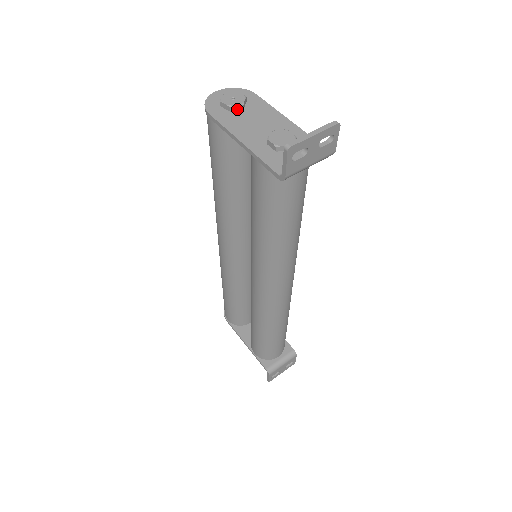
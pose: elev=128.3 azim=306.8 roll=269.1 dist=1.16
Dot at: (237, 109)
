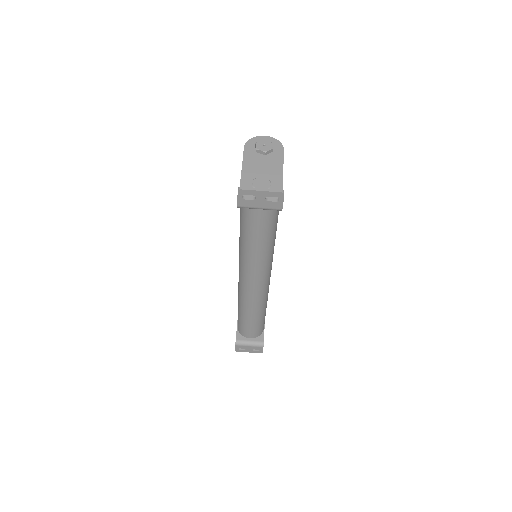
Dot at: (261, 153)
